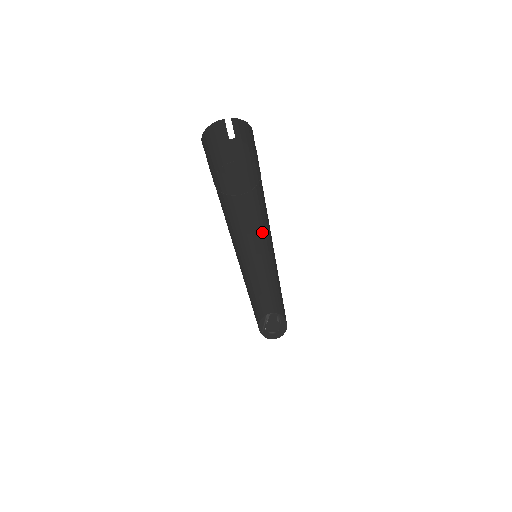
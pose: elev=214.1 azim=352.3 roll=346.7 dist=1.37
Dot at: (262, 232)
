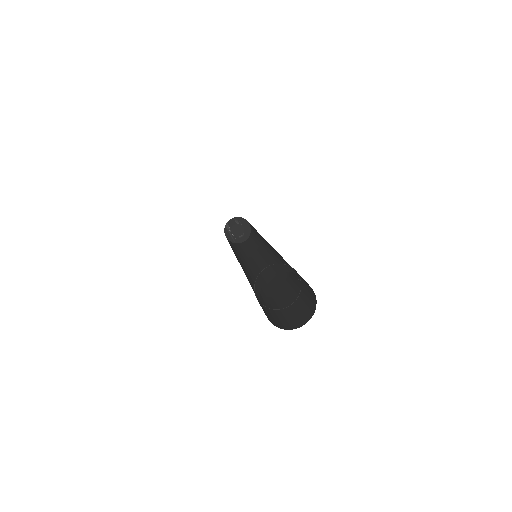
Dot at: occluded
